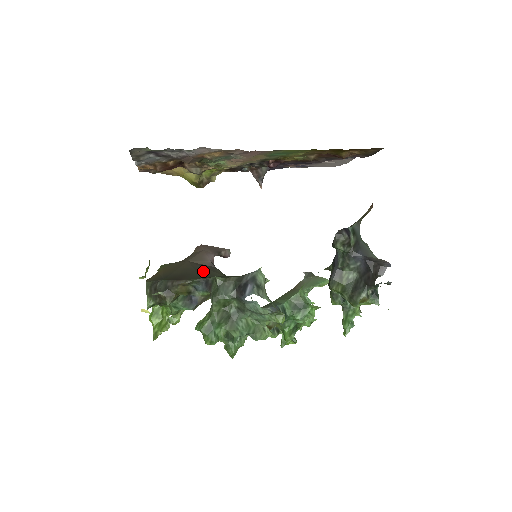
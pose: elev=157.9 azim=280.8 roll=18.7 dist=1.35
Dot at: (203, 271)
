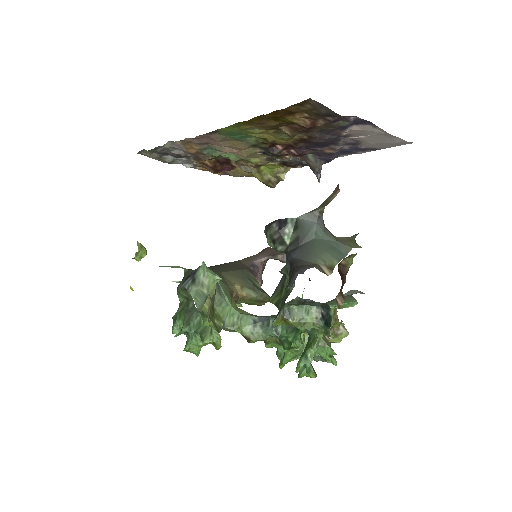
Dot at: (218, 267)
